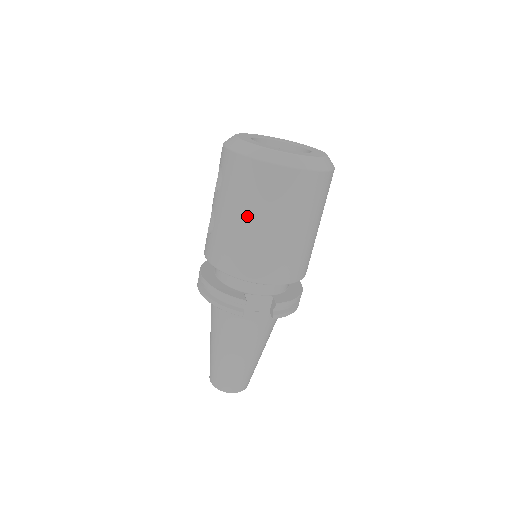
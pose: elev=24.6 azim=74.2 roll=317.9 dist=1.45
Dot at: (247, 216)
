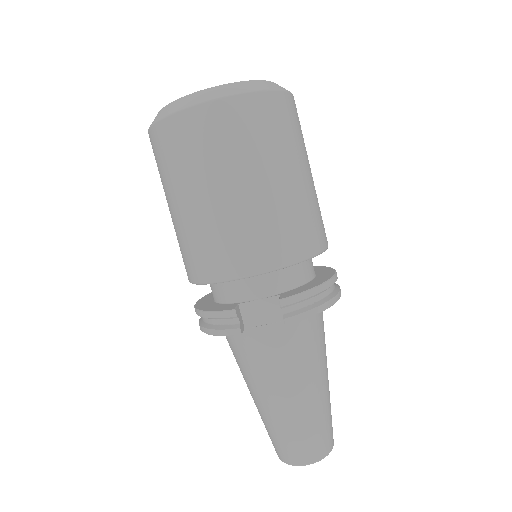
Dot at: (185, 194)
